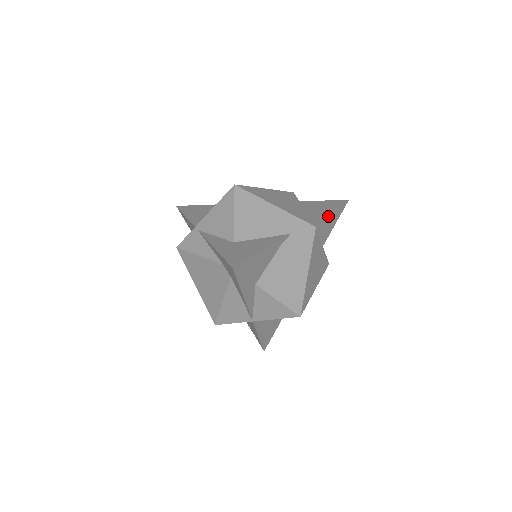
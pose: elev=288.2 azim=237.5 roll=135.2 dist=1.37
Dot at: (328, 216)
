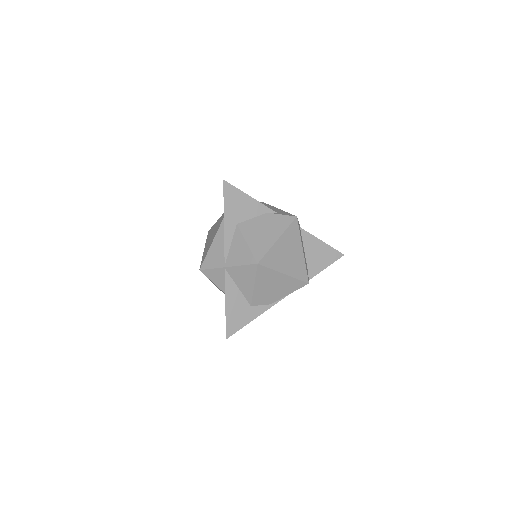
Dot at: (319, 245)
